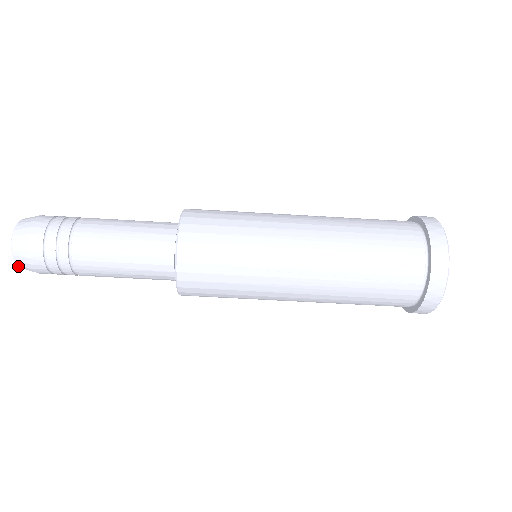
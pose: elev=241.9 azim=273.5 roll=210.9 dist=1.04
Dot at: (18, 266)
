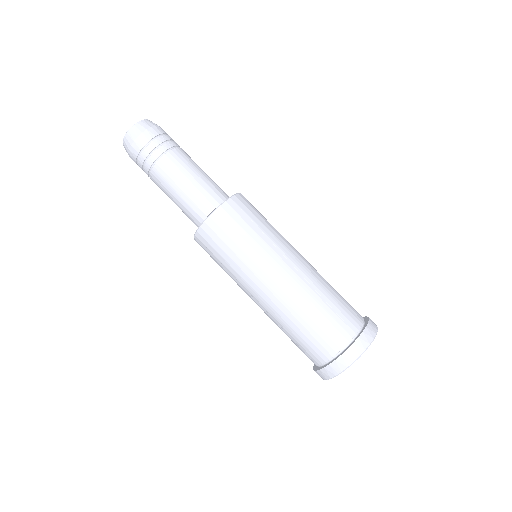
Dot at: (128, 131)
